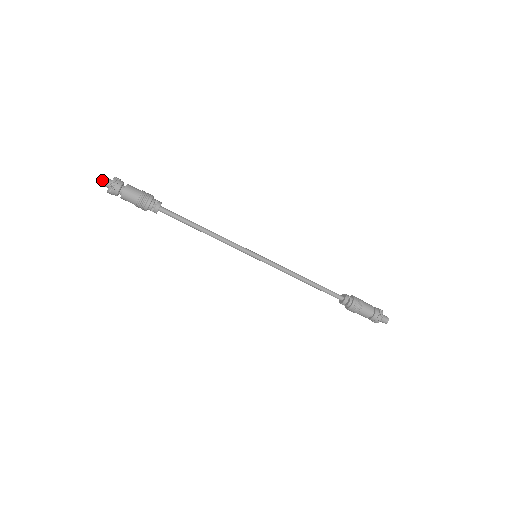
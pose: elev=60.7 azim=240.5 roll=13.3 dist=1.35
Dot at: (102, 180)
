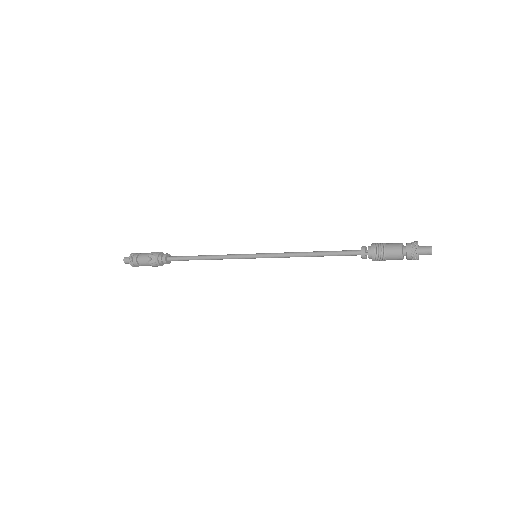
Dot at: occluded
